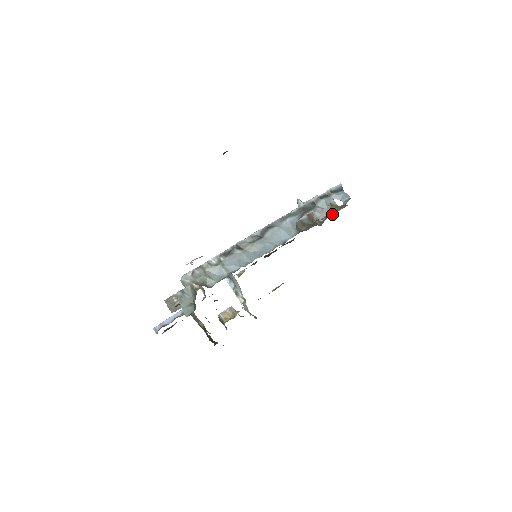
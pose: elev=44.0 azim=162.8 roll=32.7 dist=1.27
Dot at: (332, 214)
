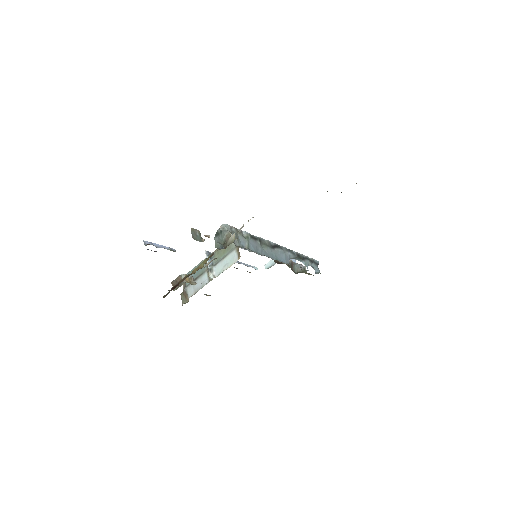
Dot at: (305, 273)
